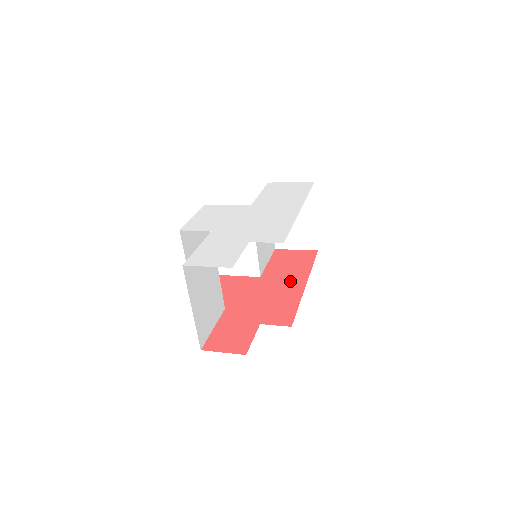
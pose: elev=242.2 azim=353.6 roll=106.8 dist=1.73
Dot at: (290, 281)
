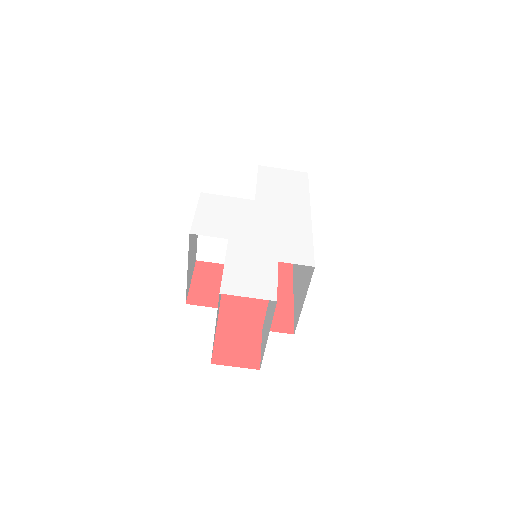
Dot at: occluded
